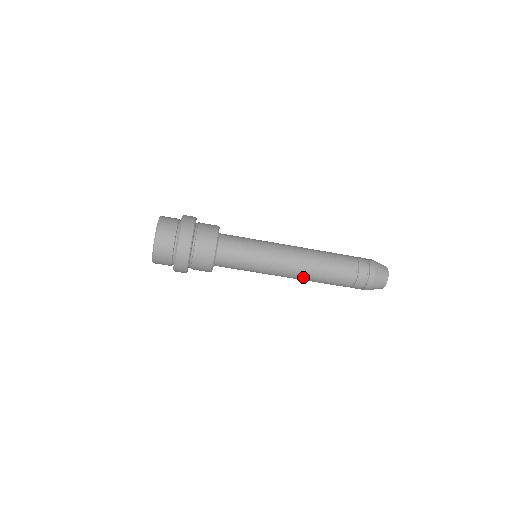
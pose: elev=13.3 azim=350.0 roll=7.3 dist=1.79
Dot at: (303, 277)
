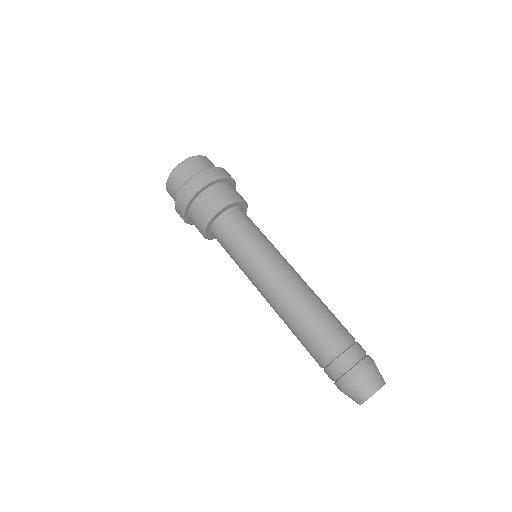
Dot at: (286, 303)
